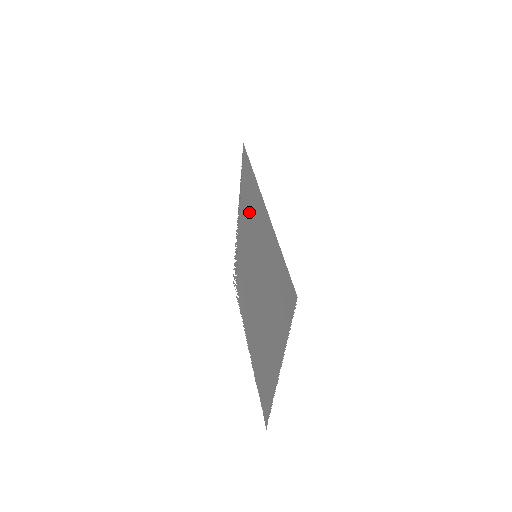
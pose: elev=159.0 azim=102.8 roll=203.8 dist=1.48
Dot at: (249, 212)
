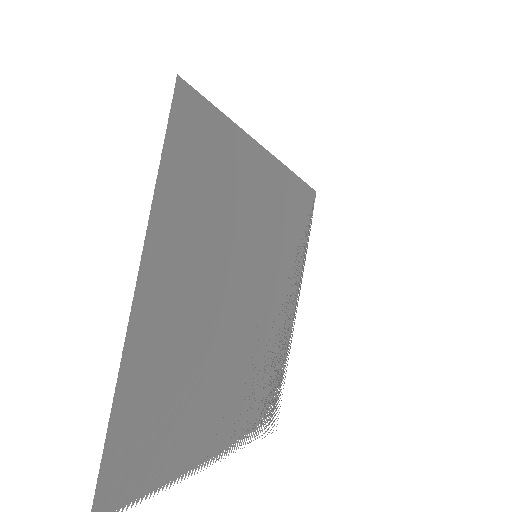
Dot at: (284, 236)
